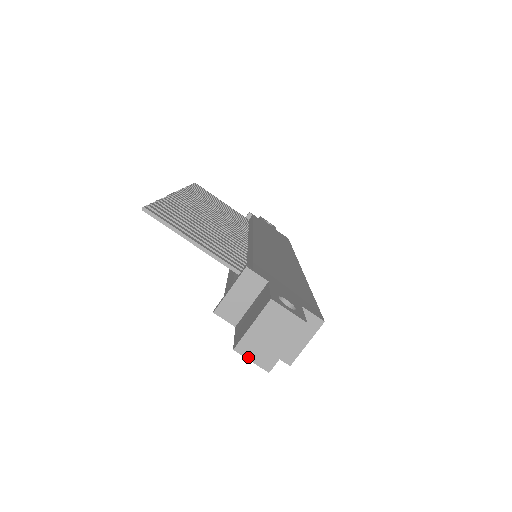
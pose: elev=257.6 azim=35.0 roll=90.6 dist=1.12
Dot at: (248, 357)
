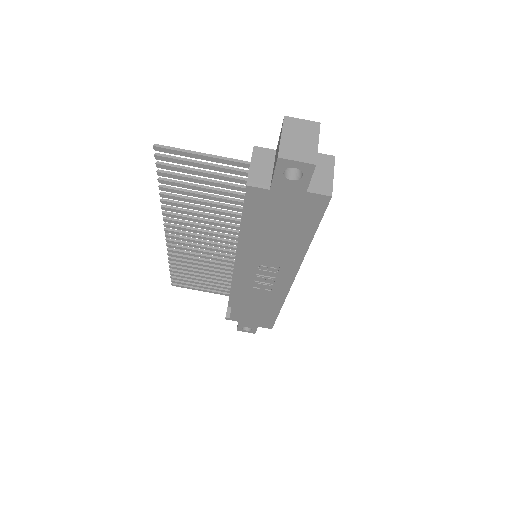
Dot at: (292, 159)
